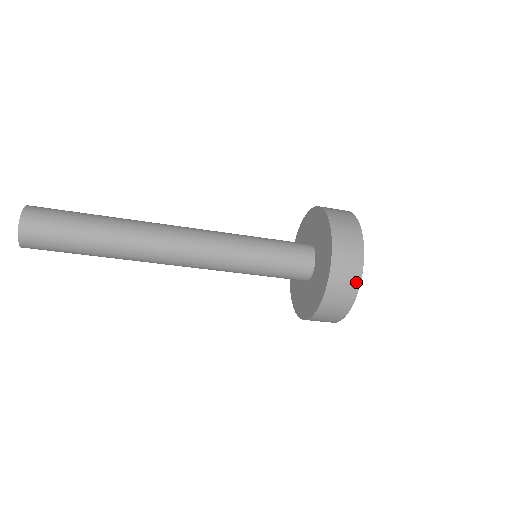
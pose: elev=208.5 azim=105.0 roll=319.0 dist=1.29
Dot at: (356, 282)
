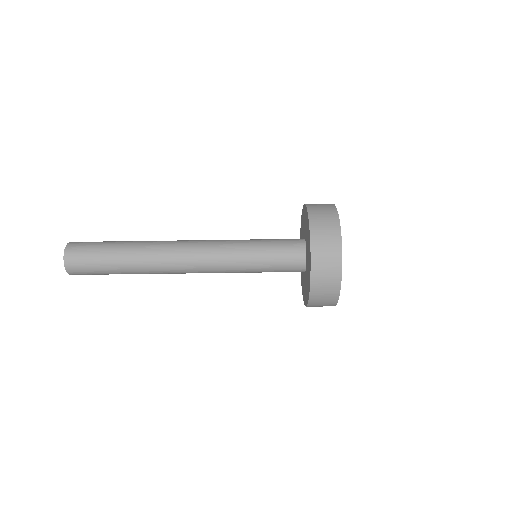
Dot at: (336, 230)
